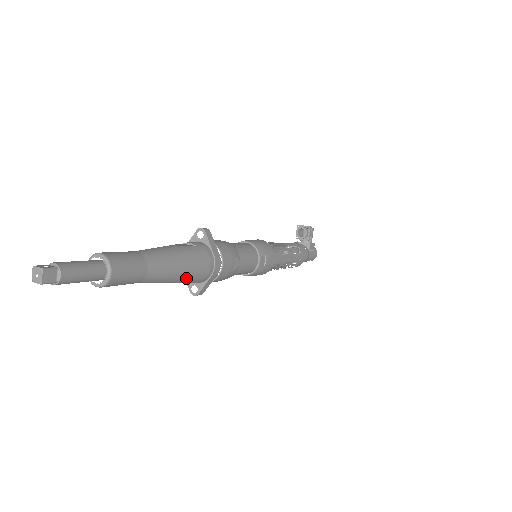
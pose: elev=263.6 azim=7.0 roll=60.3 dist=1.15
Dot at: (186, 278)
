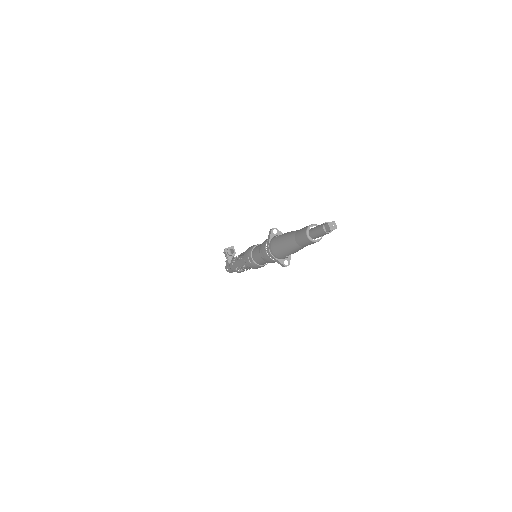
Dot at: occluded
